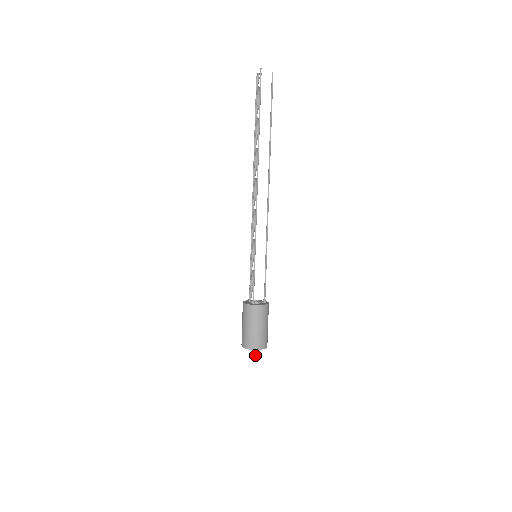
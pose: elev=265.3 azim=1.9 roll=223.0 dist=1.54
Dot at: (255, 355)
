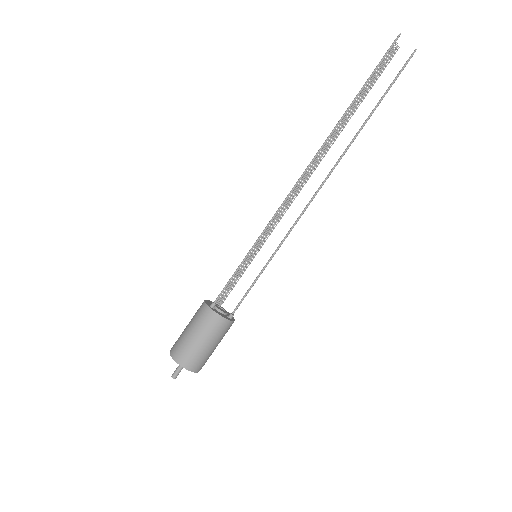
Dot at: (178, 372)
